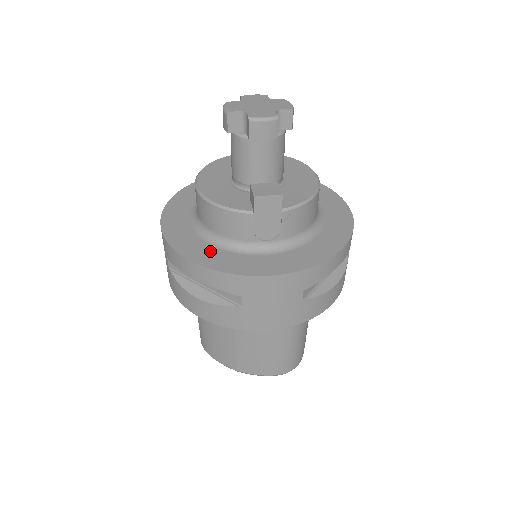
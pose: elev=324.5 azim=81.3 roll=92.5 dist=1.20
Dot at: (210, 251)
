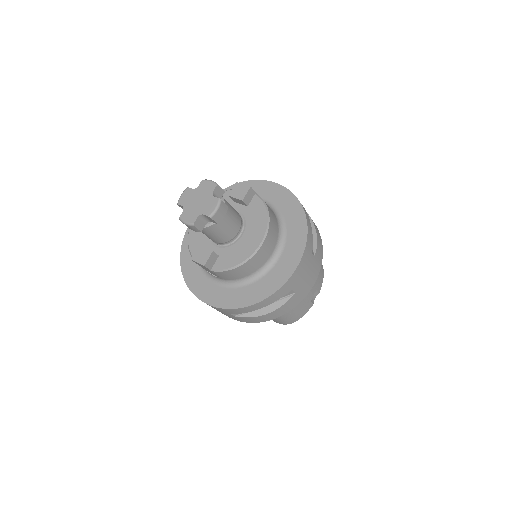
Dot at: (193, 263)
